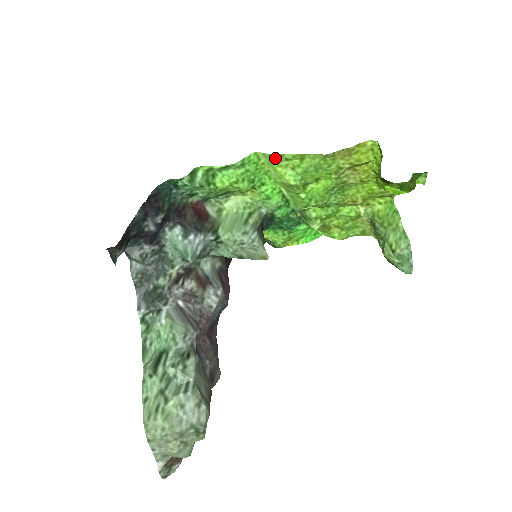
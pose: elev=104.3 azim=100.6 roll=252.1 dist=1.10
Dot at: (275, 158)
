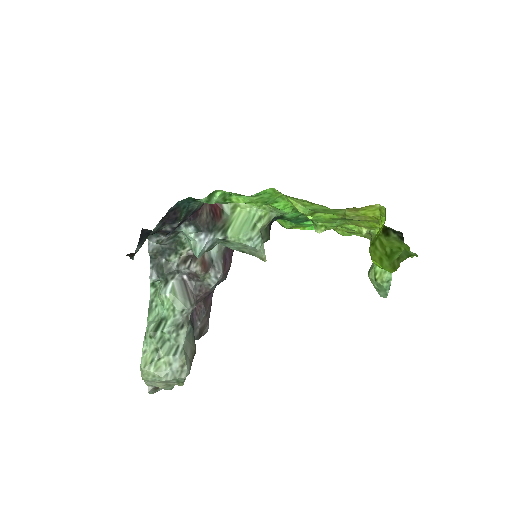
Dot at: (288, 196)
